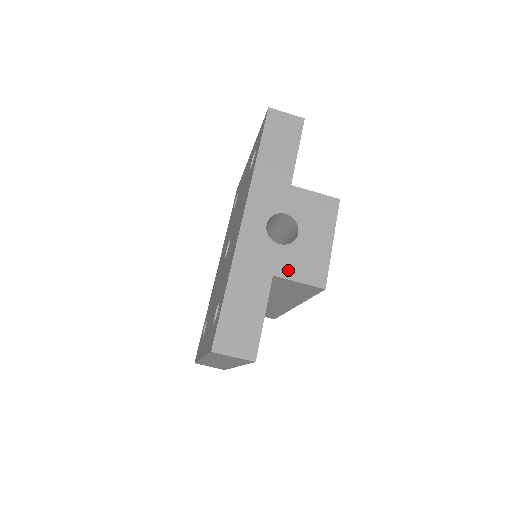
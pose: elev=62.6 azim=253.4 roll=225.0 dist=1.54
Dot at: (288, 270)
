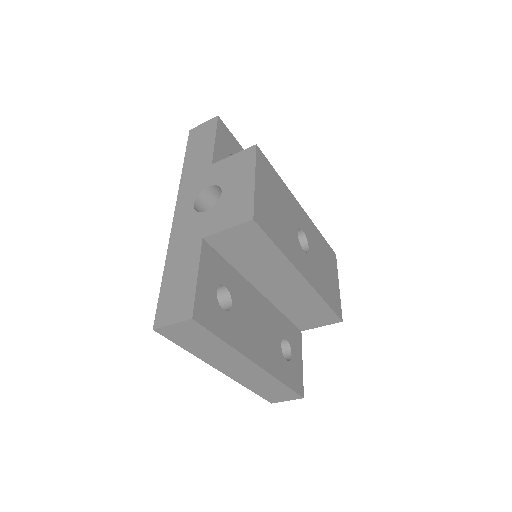
Dot at: (215, 226)
